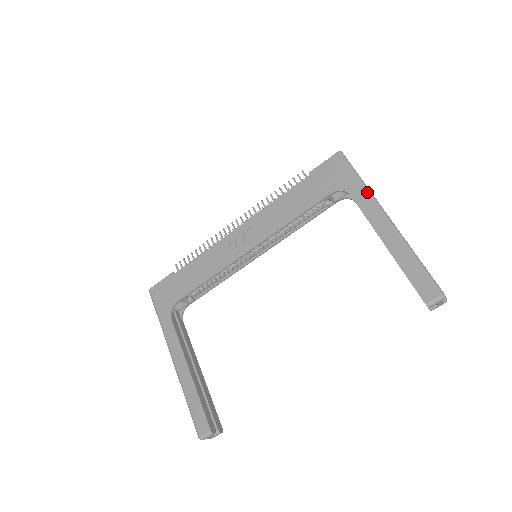
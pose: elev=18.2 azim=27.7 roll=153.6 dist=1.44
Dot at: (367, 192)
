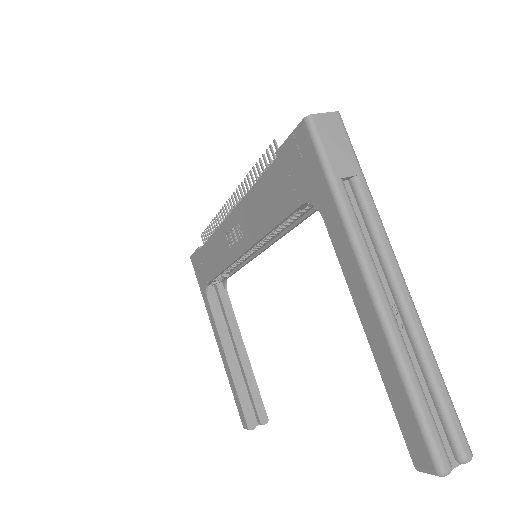
Dot at: (342, 224)
